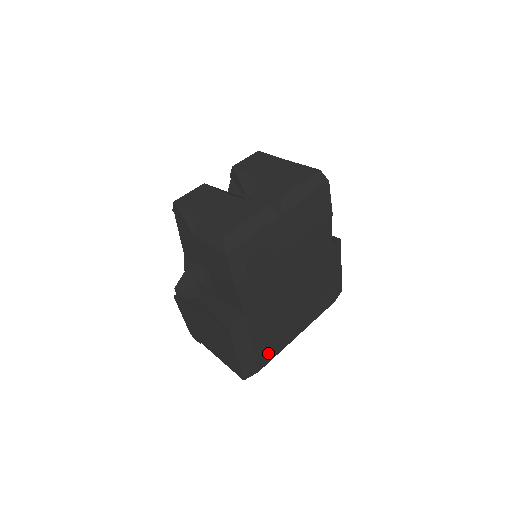
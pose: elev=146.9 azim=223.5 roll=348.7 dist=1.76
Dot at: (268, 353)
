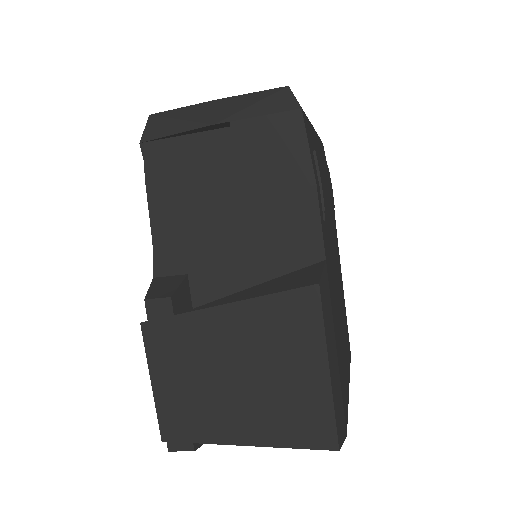
Dot at: (344, 395)
